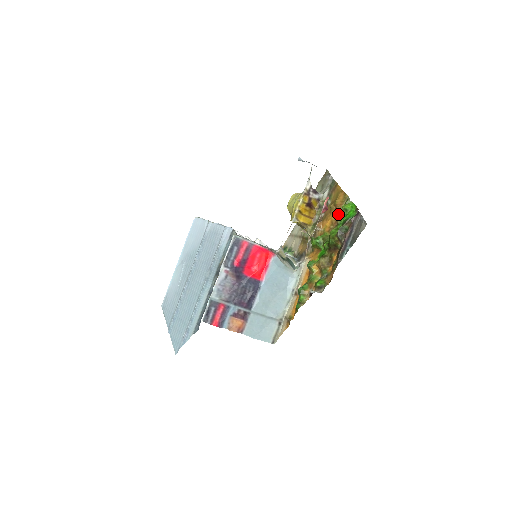
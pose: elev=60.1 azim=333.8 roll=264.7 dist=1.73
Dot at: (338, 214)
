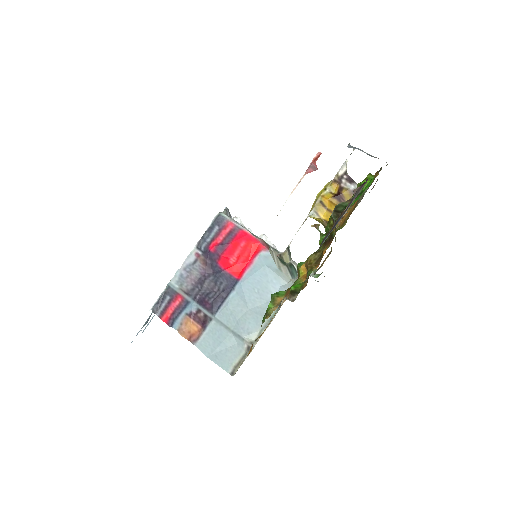
Dot at: occluded
